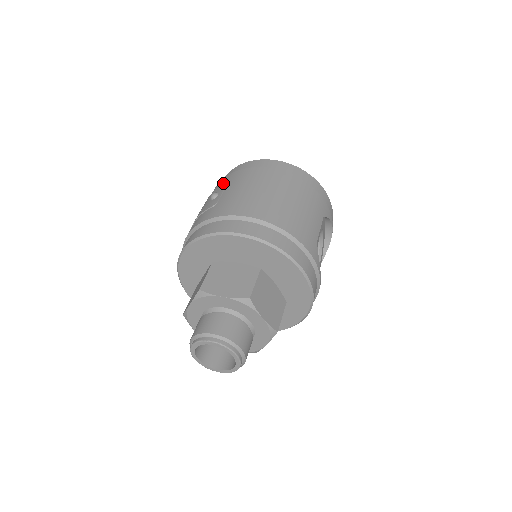
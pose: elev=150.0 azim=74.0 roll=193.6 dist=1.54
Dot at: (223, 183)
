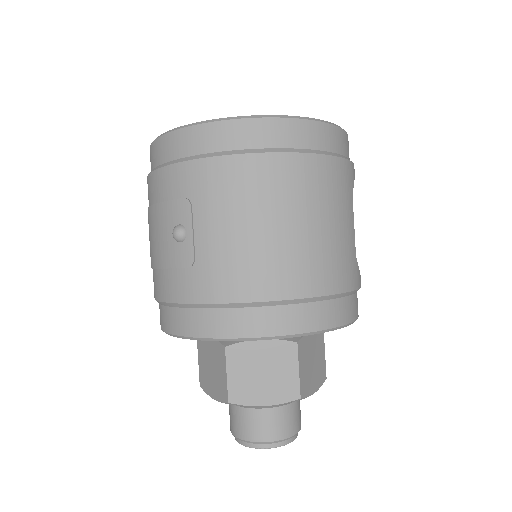
Dot at: (178, 190)
